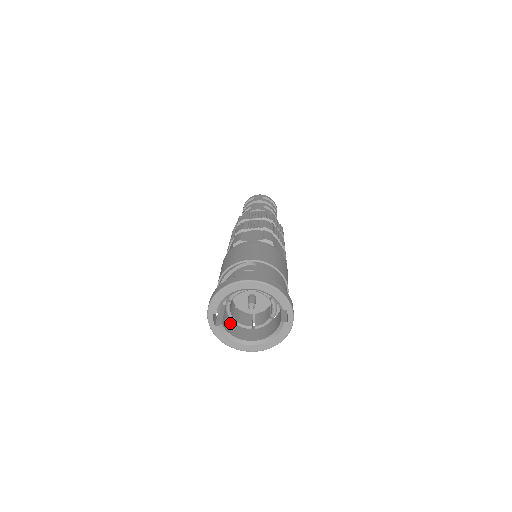
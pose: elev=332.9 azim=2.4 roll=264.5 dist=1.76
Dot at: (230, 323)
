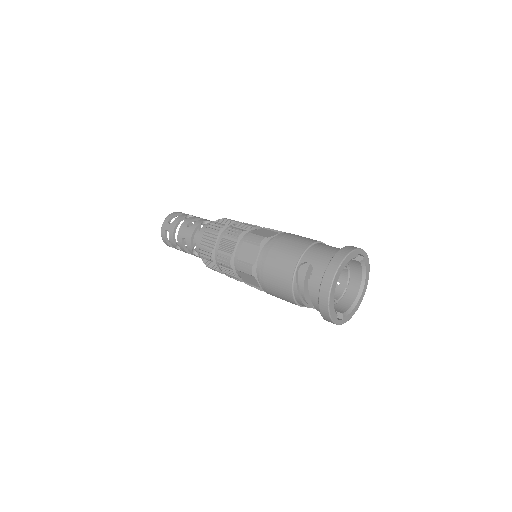
Dot at: (335, 305)
